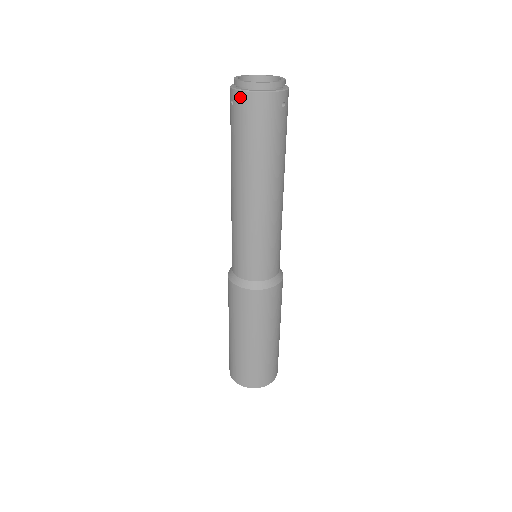
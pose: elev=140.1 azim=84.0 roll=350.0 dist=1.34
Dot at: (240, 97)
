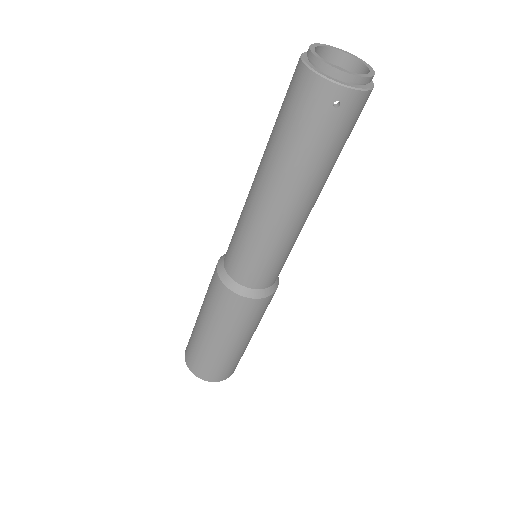
Dot at: (297, 65)
